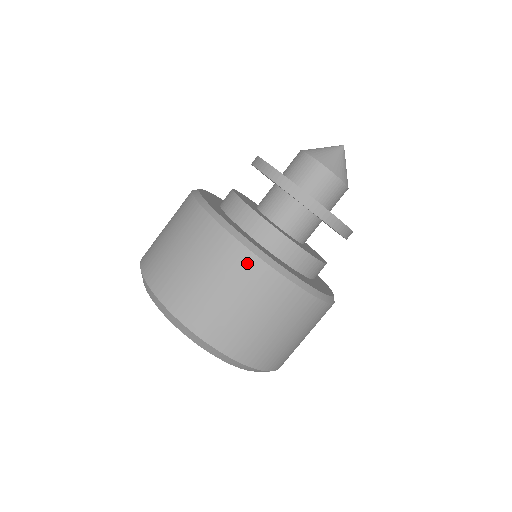
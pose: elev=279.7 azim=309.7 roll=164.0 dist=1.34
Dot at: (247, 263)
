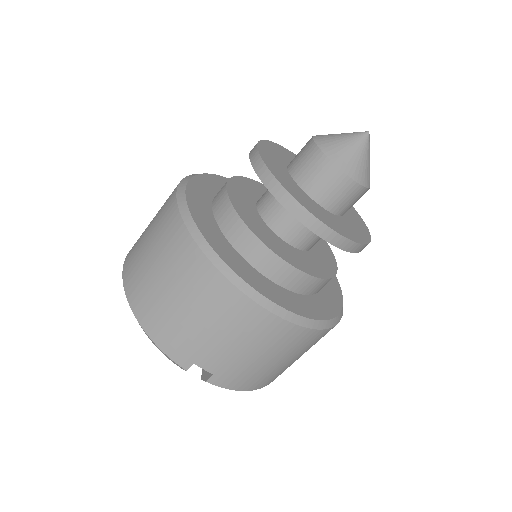
Dot at: (171, 197)
